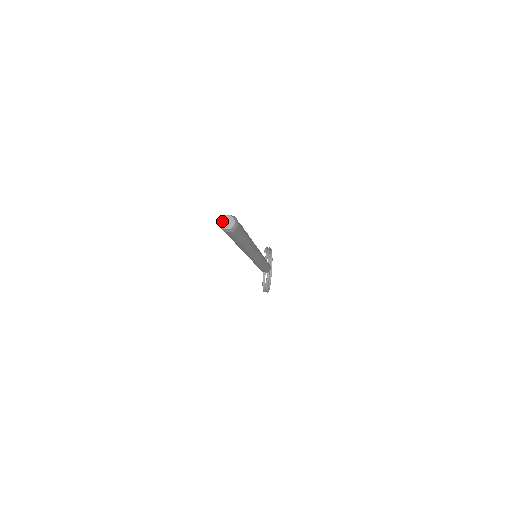
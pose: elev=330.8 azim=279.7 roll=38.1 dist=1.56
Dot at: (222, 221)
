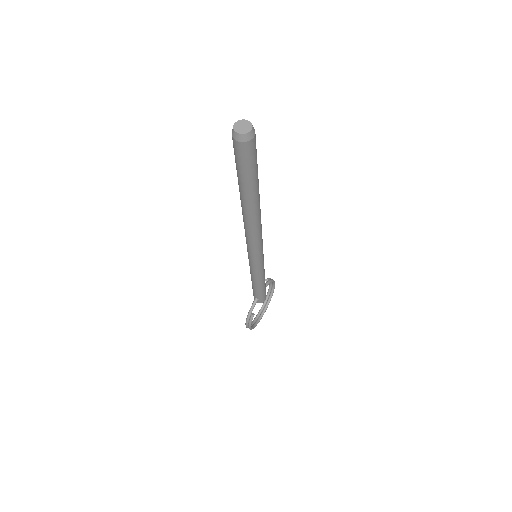
Dot at: (237, 123)
